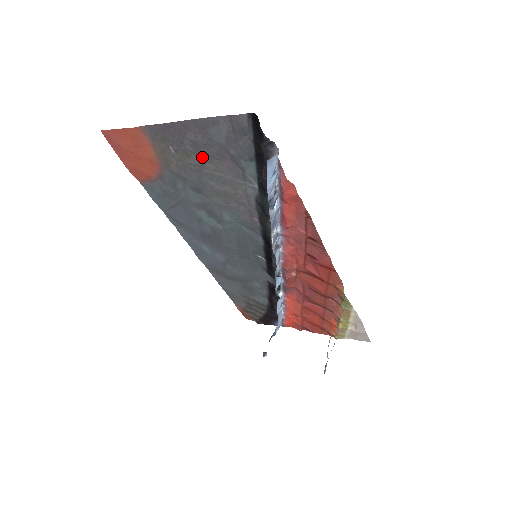
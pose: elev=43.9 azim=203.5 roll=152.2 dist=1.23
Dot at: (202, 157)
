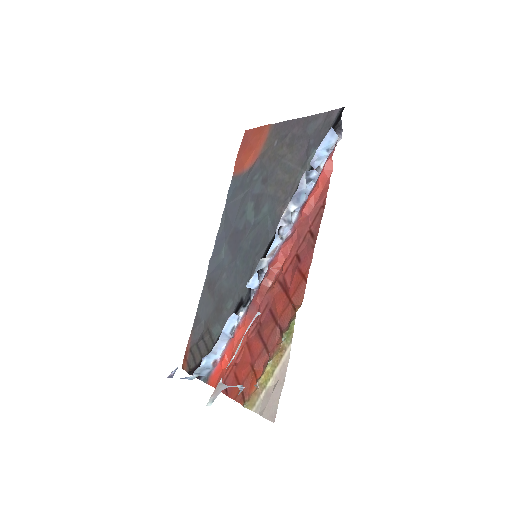
Dot at: (290, 148)
